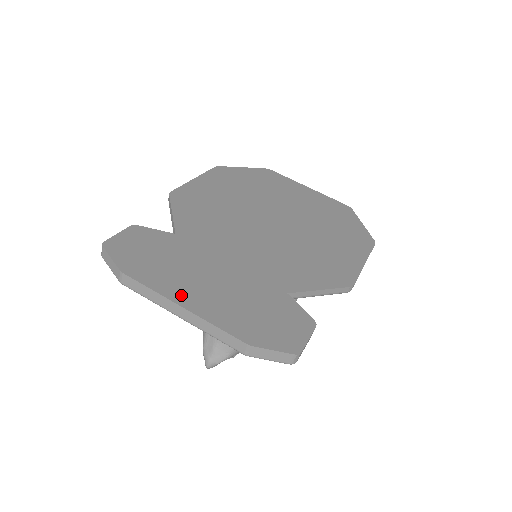
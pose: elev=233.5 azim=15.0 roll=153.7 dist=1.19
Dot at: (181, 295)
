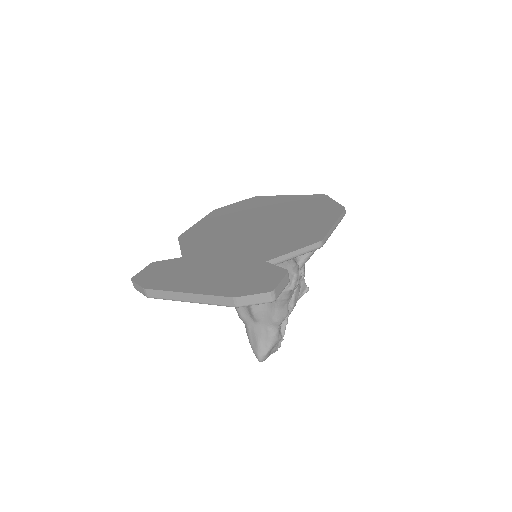
Dot at: (185, 287)
